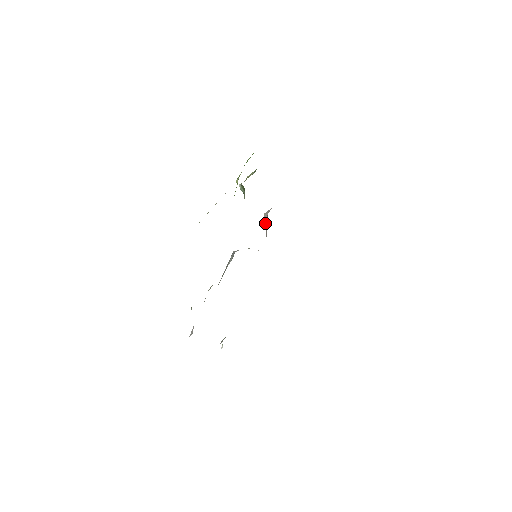
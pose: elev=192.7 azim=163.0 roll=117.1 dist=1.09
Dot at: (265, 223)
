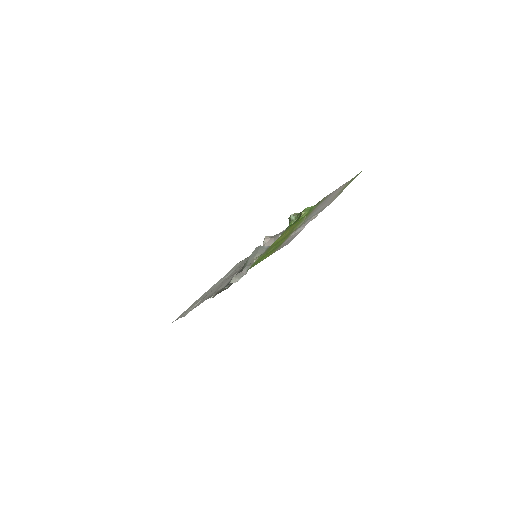
Dot at: (266, 241)
